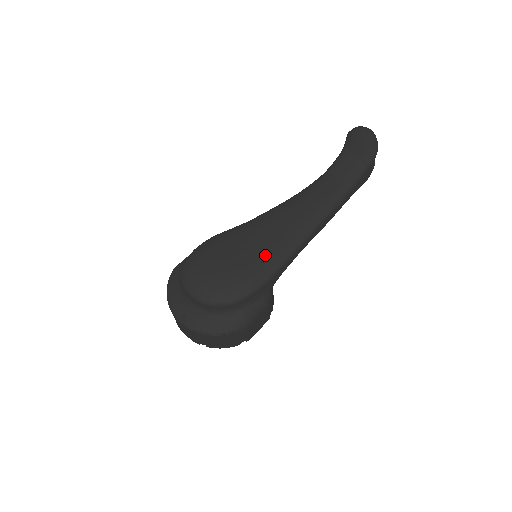
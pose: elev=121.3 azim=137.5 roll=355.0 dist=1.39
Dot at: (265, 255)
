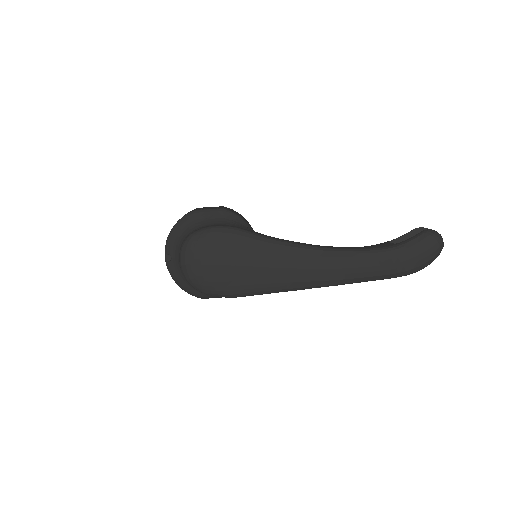
Dot at: (251, 282)
